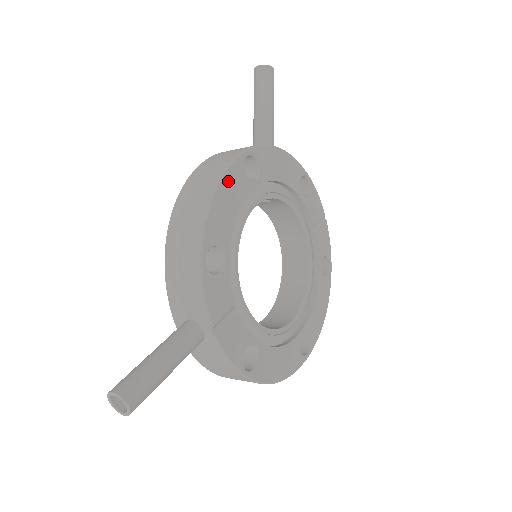
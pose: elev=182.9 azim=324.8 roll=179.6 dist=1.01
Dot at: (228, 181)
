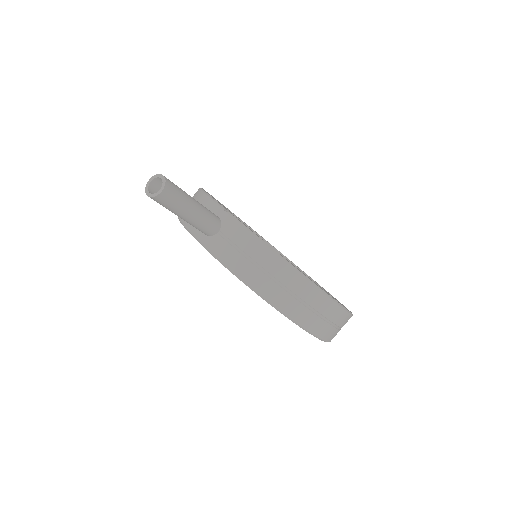
Dot at: occluded
